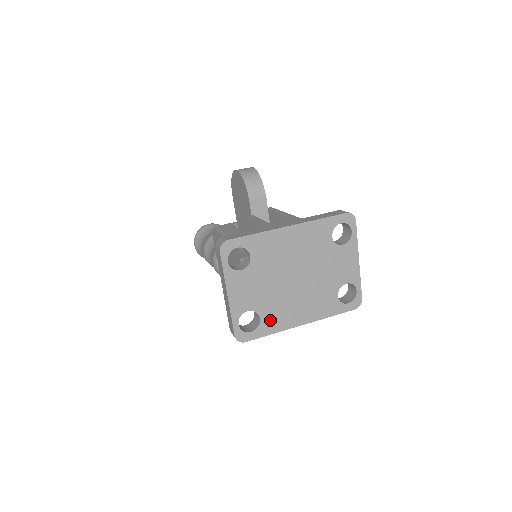
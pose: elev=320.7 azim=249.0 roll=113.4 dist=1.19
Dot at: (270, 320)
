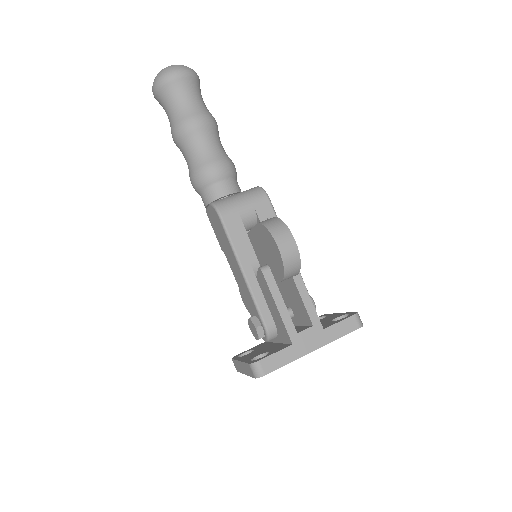
Dot at: occluded
